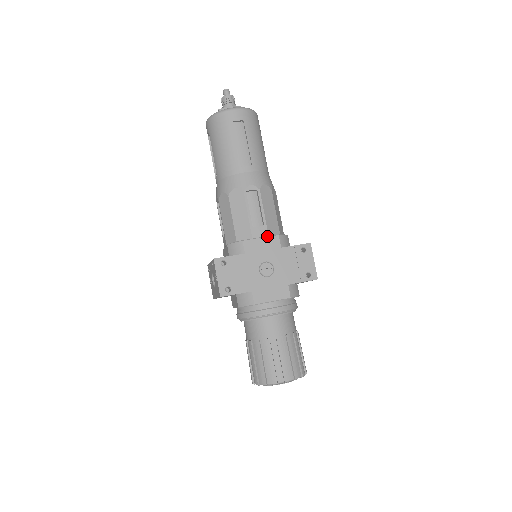
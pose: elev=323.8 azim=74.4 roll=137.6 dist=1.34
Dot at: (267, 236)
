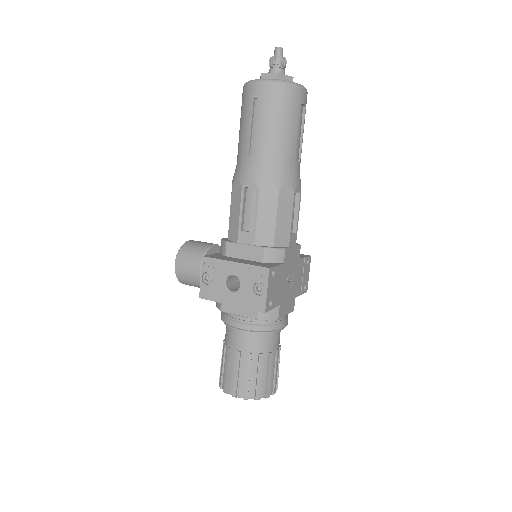
Dot at: (296, 245)
